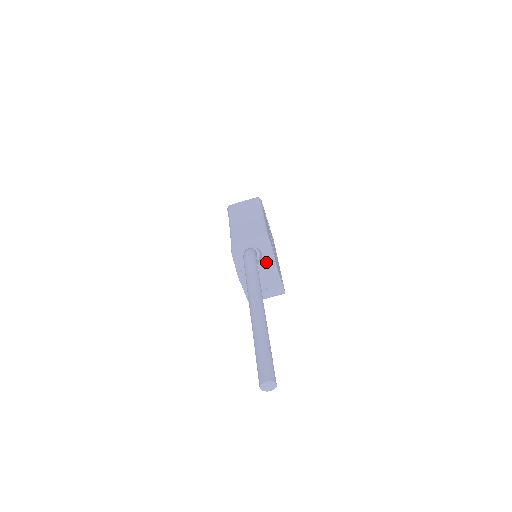
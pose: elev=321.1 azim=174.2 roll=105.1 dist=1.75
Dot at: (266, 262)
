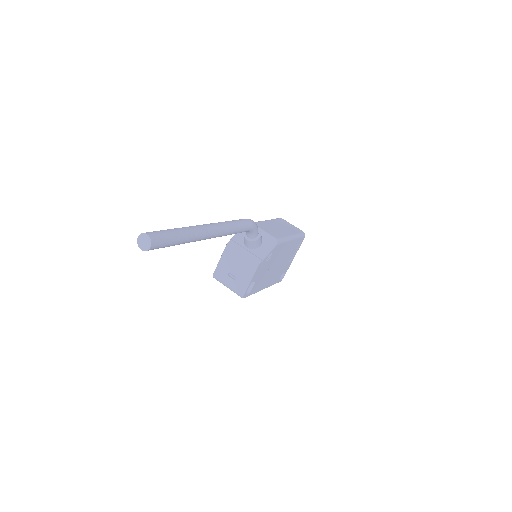
Dot at: (256, 254)
